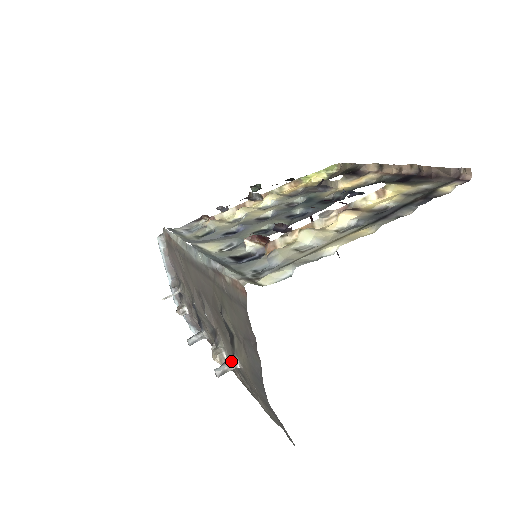
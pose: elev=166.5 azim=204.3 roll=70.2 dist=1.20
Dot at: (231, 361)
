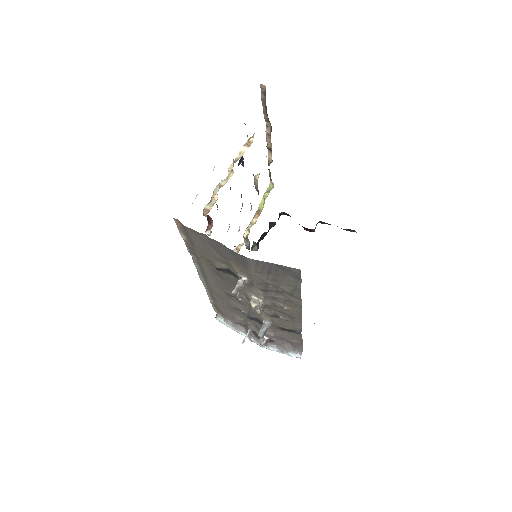
Dot at: (238, 281)
